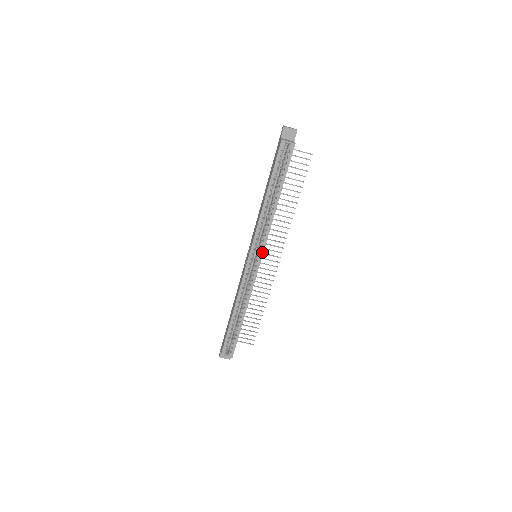
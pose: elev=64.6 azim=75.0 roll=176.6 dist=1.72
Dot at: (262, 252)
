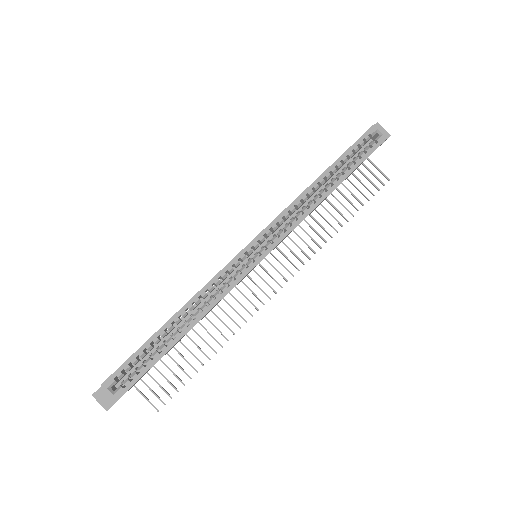
Dot at: (273, 246)
